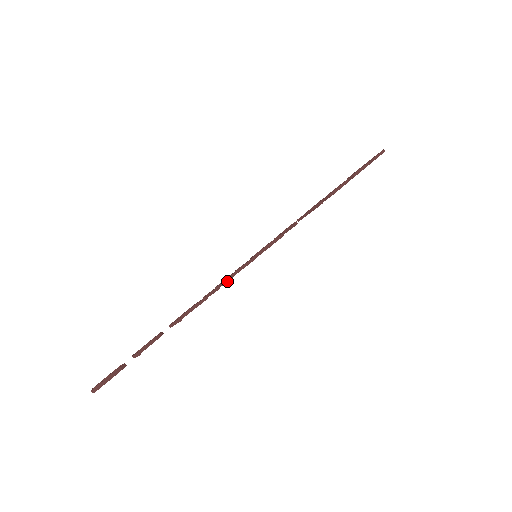
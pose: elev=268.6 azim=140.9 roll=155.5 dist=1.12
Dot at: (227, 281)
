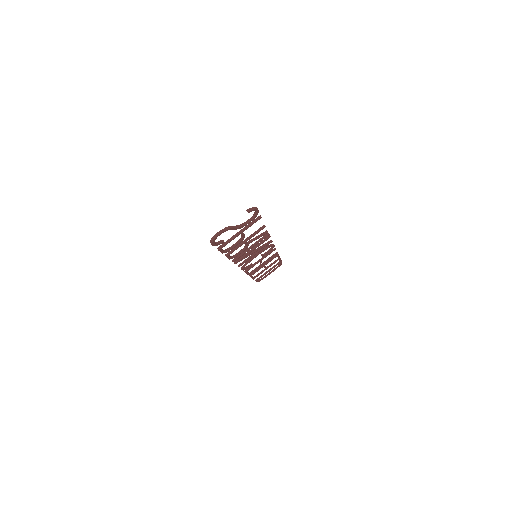
Dot at: (263, 241)
